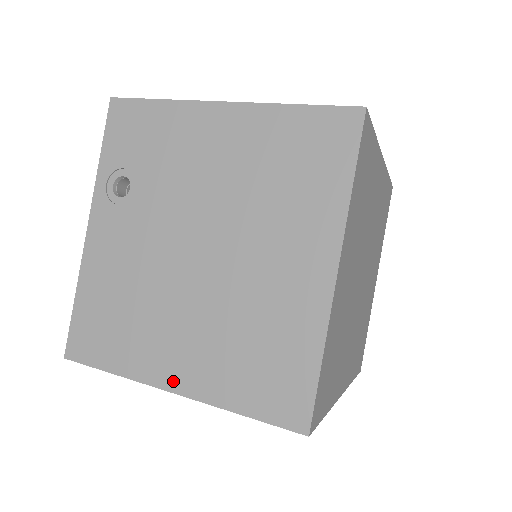
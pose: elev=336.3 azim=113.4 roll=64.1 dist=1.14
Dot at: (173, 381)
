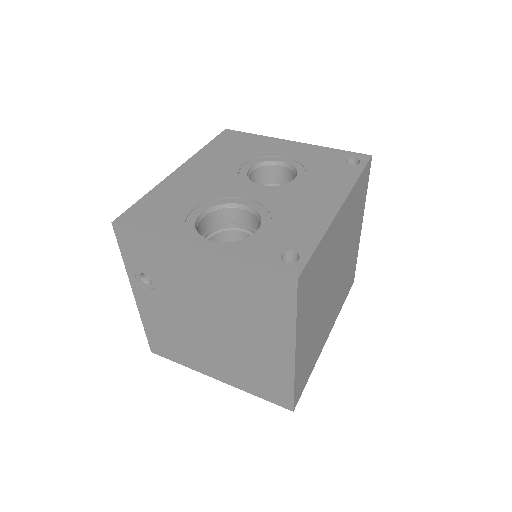
Dot at: (216, 376)
